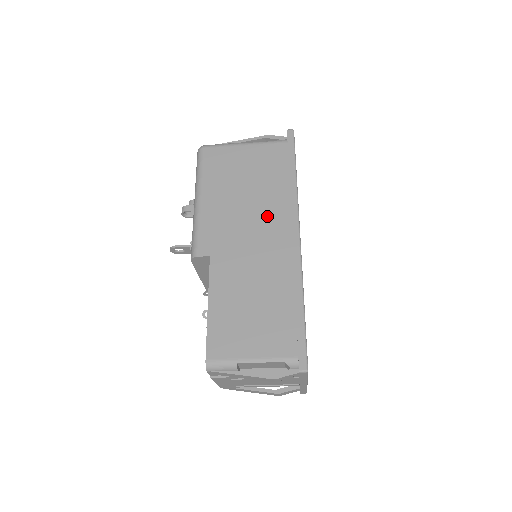
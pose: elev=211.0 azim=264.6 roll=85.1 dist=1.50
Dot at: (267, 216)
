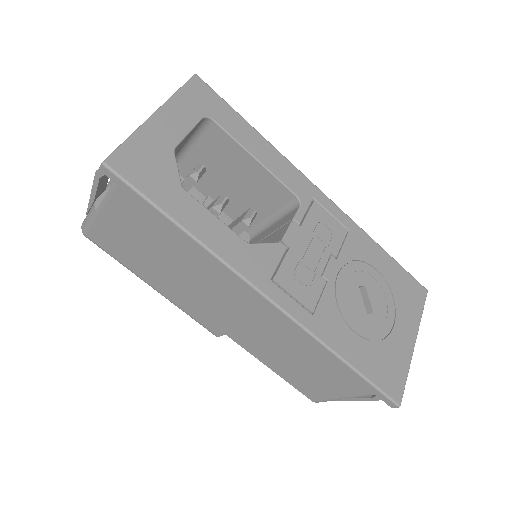
Dot at: (219, 284)
